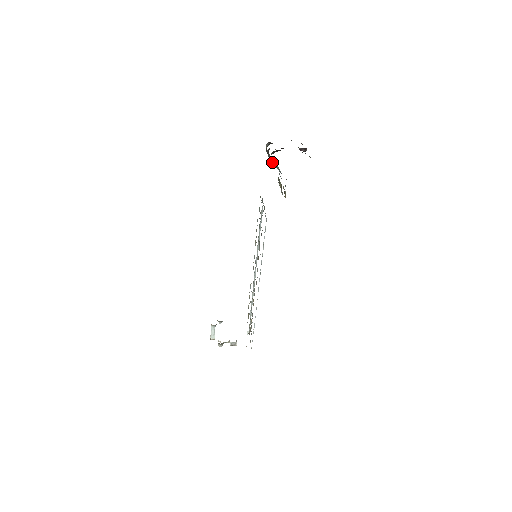
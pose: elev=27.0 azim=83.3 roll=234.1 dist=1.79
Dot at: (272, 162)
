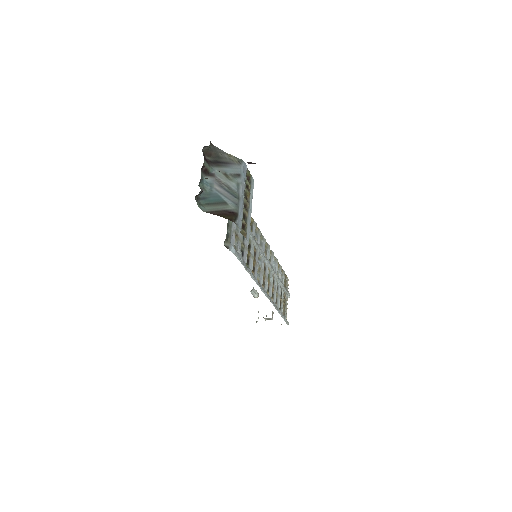
Dot at: (216, 182)
